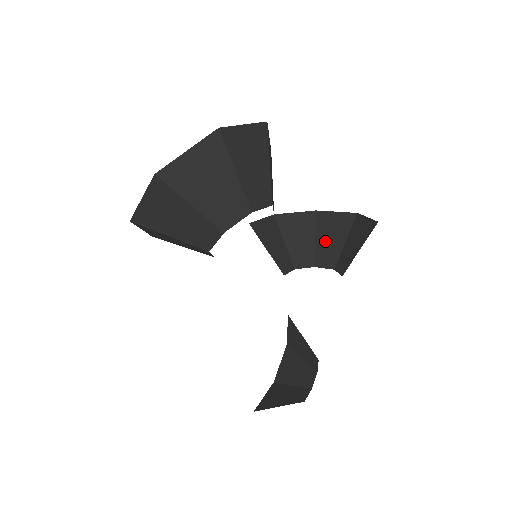
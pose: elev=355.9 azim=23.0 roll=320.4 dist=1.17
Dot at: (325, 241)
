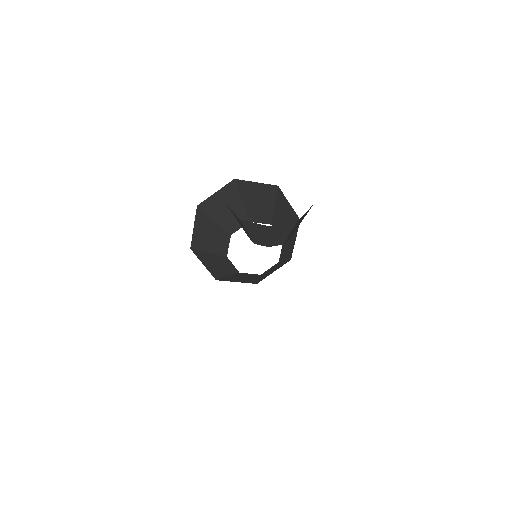
Dot at: (294, 229)
